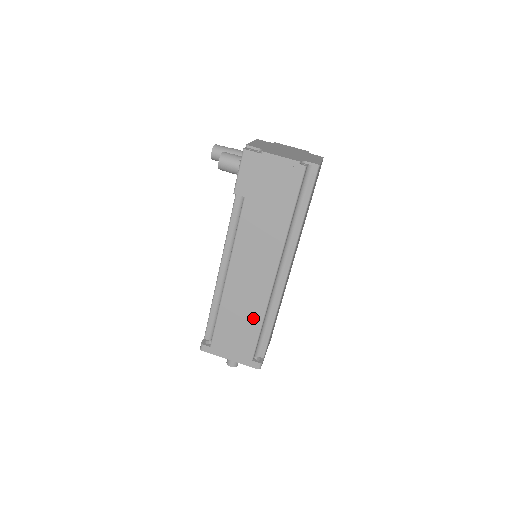
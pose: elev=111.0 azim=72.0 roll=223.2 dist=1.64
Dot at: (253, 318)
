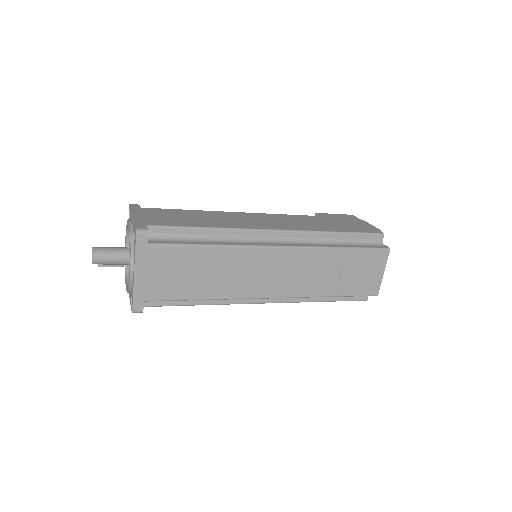
Dot at: (209, 223)
